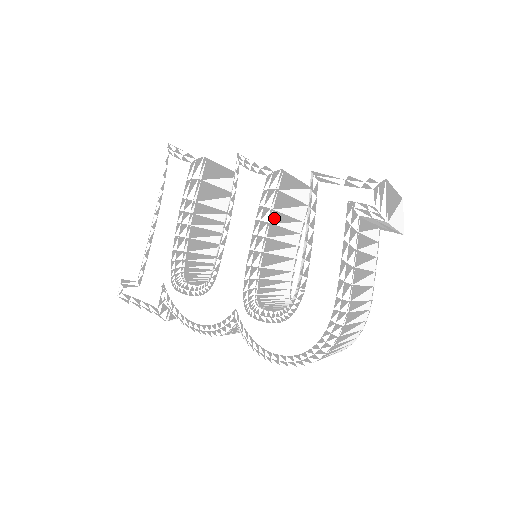
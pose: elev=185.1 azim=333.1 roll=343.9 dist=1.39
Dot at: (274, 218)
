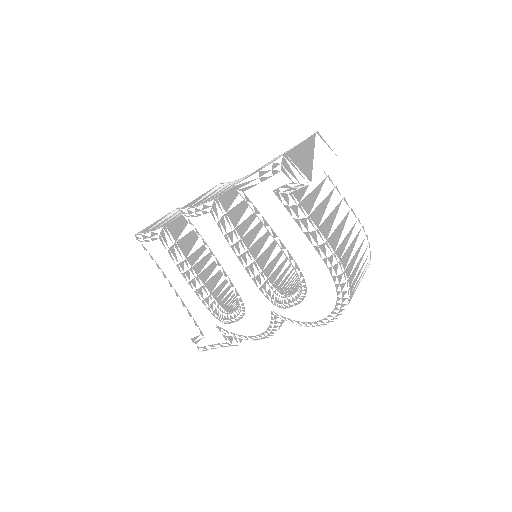
Dot at: (241, 231)
